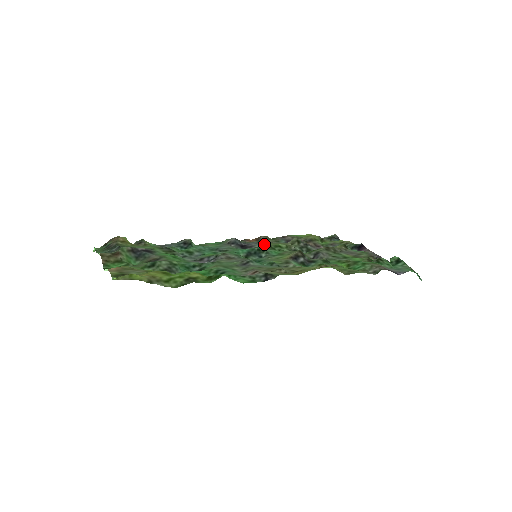
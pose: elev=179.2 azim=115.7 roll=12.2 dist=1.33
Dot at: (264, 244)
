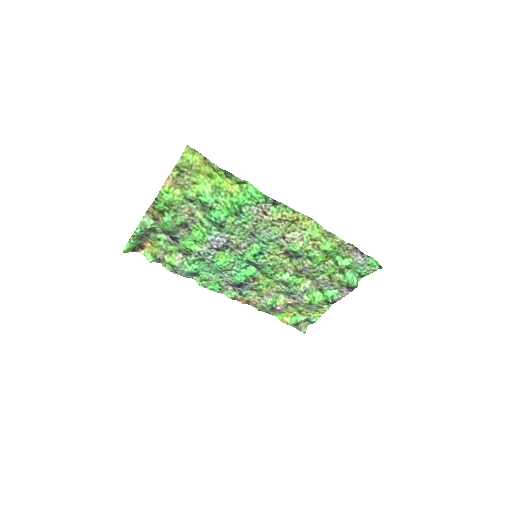
Dot at: (256, 285)
